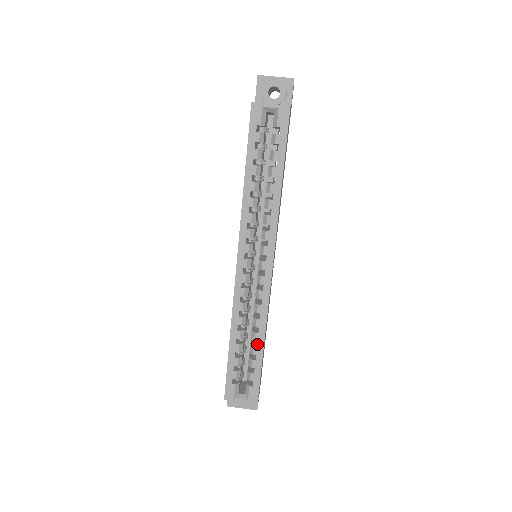
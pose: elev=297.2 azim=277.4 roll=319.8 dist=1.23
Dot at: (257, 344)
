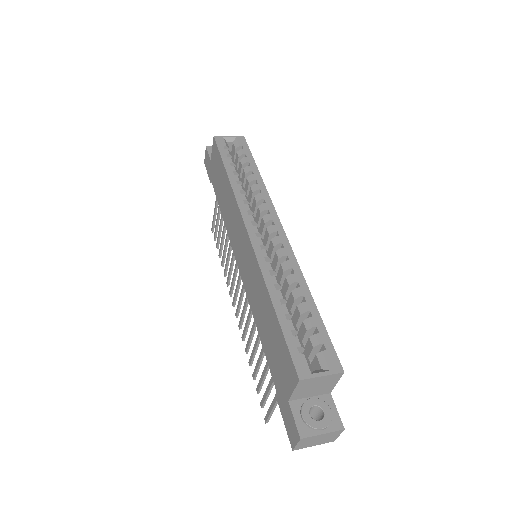
Dot at: (305, 299)
